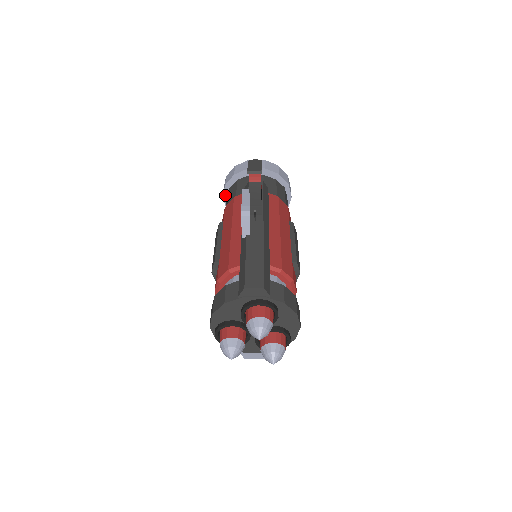
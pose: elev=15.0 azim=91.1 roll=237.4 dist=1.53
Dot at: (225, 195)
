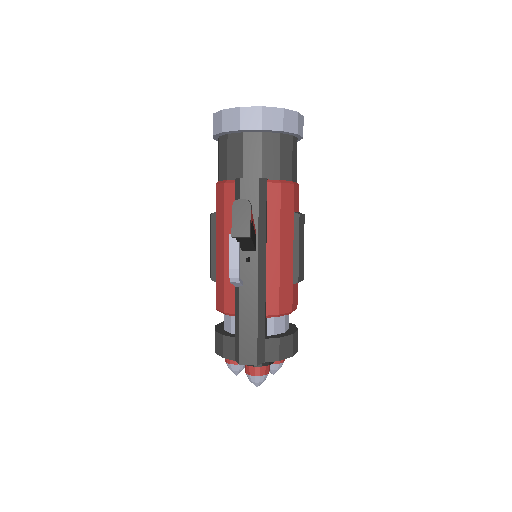
Dot at: (215, 138)
